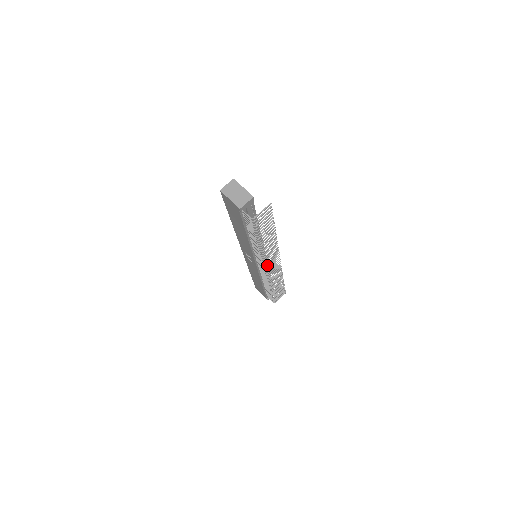
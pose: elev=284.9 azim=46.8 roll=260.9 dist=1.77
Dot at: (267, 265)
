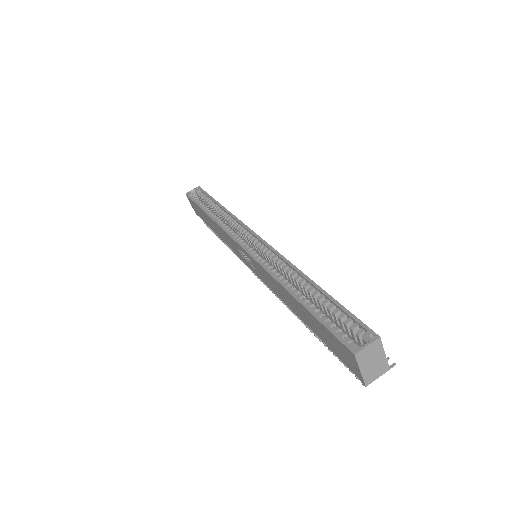
Dot at: occluded
